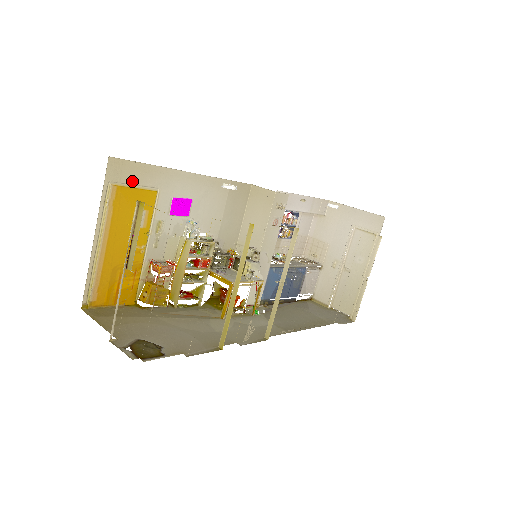
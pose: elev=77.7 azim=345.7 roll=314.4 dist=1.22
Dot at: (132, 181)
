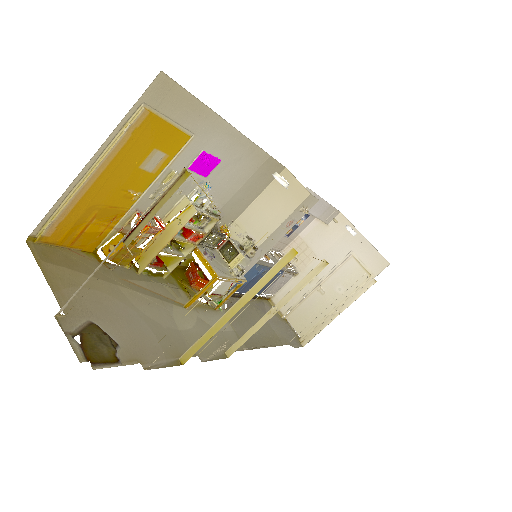
Dot at: (170, 113)
